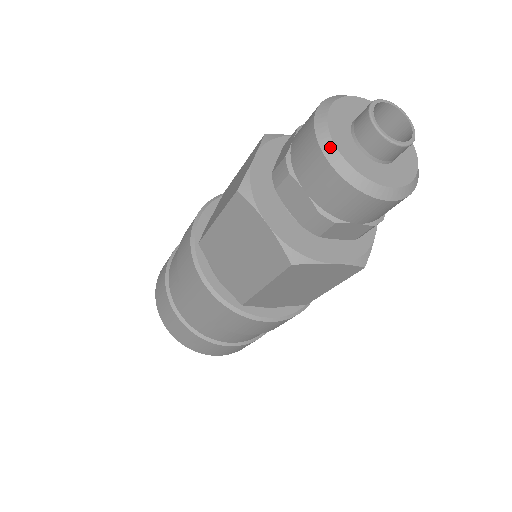
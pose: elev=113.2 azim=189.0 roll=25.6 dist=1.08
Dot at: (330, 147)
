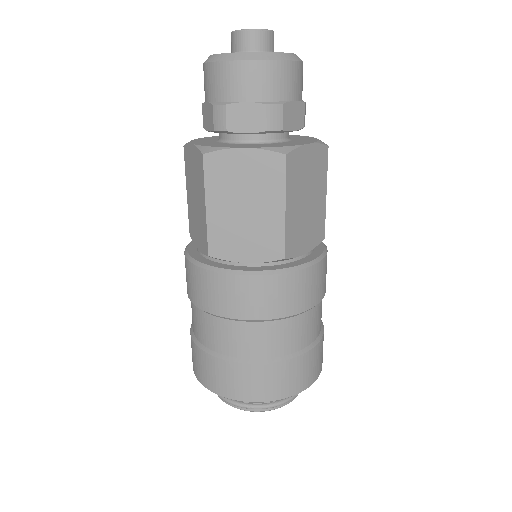
Dot at: (234, 55)
